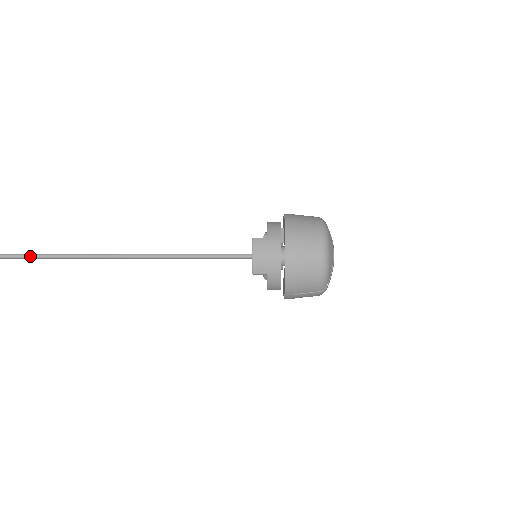
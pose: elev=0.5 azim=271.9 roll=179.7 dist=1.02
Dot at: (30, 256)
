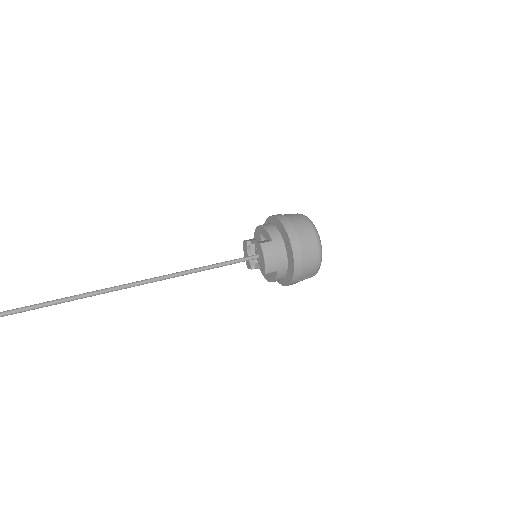
Dot at: (45, 305)
